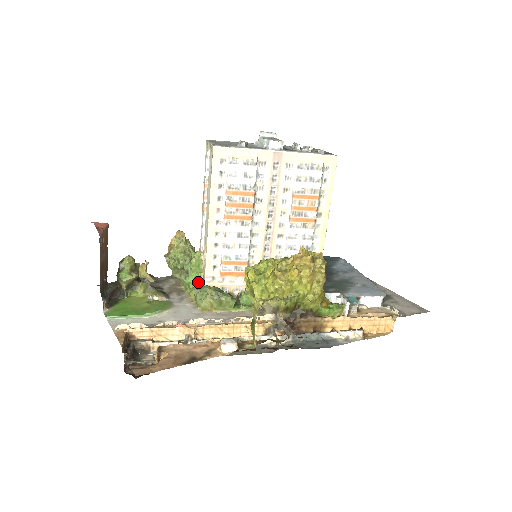
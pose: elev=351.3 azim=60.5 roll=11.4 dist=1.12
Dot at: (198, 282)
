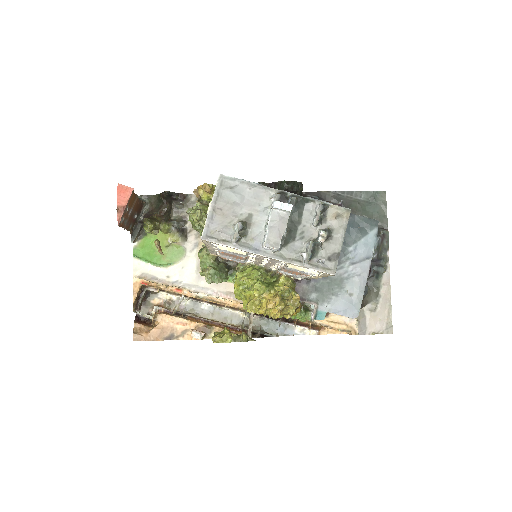
Dot at: occluded
